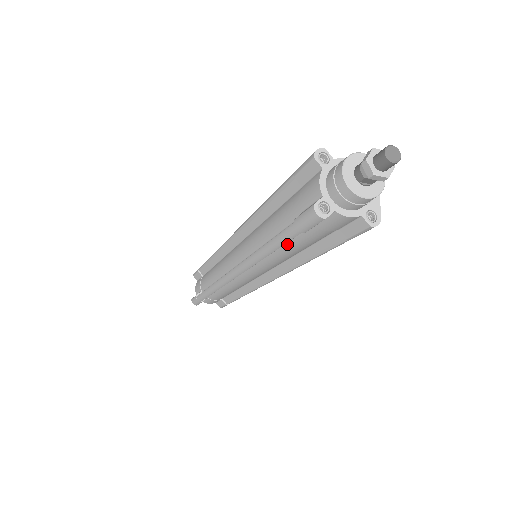
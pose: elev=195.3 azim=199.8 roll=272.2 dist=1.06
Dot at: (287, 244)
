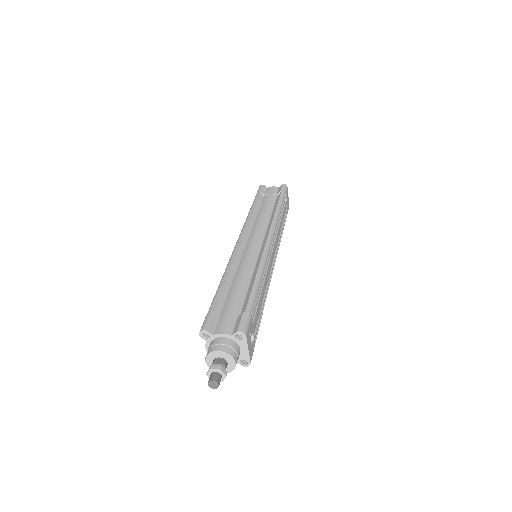
Dot at: occluded
